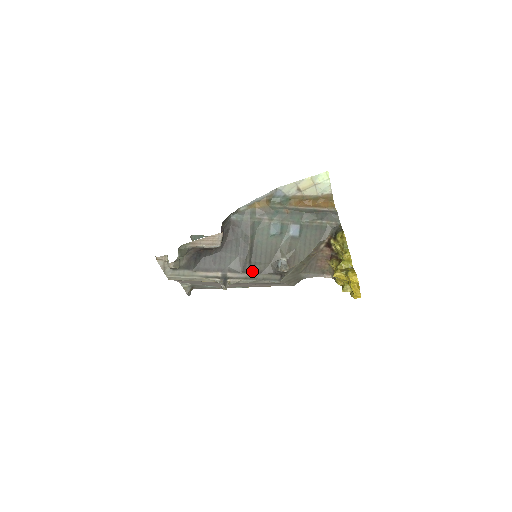
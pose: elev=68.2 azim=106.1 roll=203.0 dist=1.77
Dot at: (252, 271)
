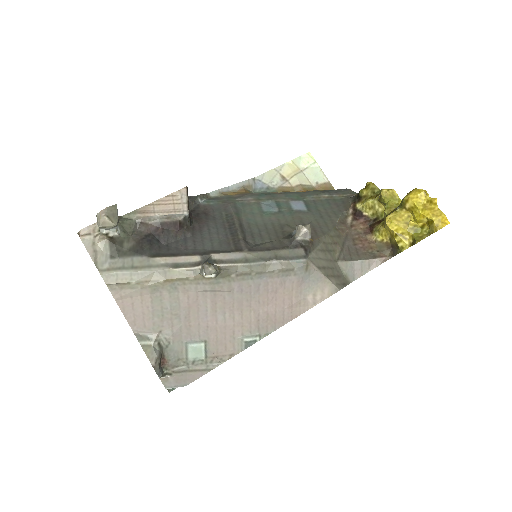
Dot at: (253, 249)
